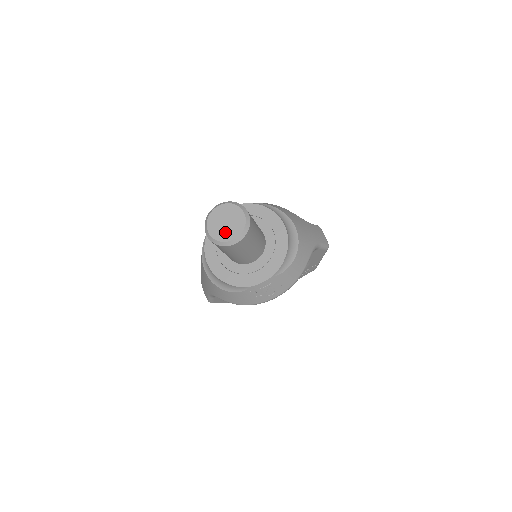
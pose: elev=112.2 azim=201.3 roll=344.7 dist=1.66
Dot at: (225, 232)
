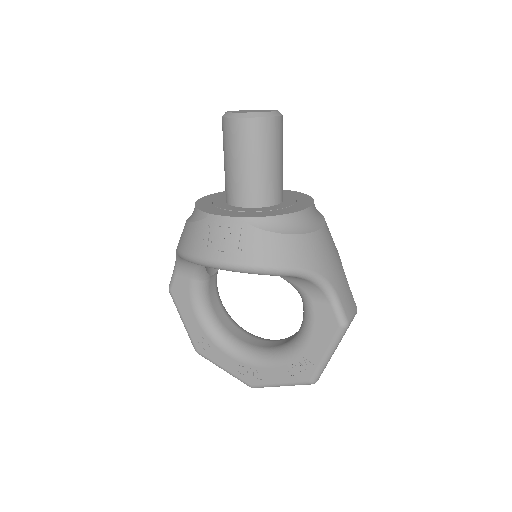
Dot at: (242, 111)
